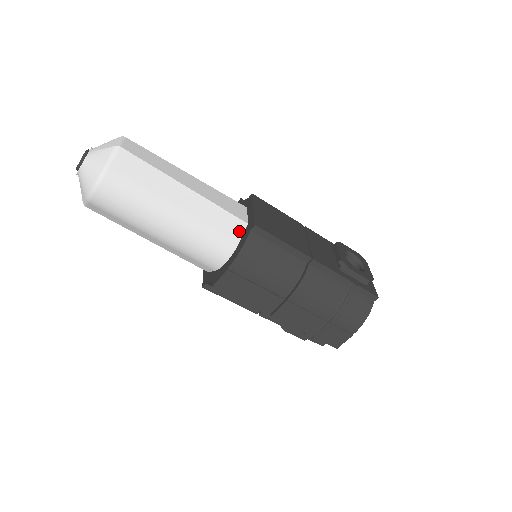
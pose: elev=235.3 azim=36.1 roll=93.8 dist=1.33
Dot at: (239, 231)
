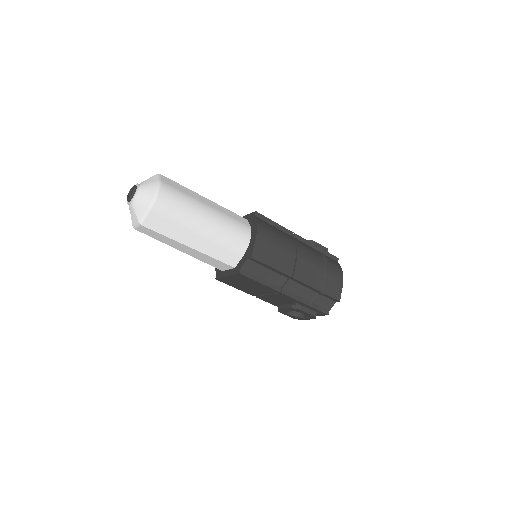
Dot at: (246, 222)
